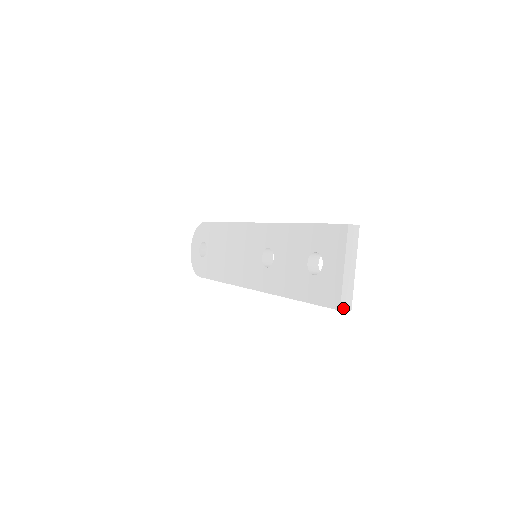
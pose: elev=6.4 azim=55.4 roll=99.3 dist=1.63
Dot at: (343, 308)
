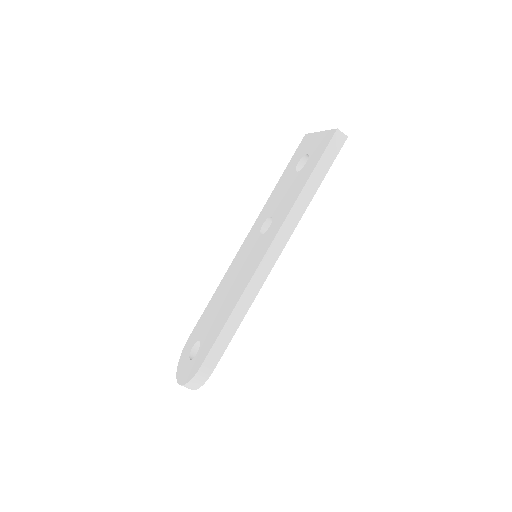
Dot at: (339, 131)
